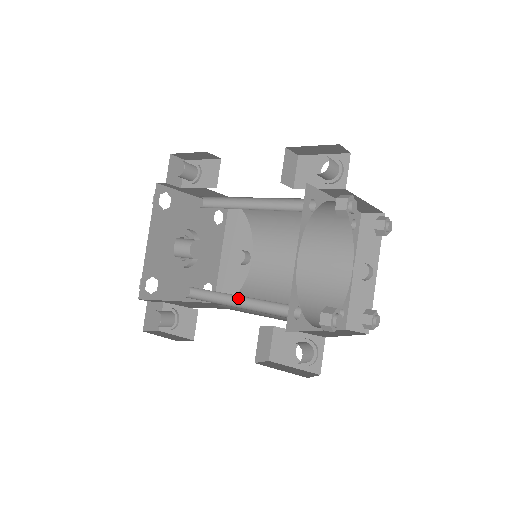
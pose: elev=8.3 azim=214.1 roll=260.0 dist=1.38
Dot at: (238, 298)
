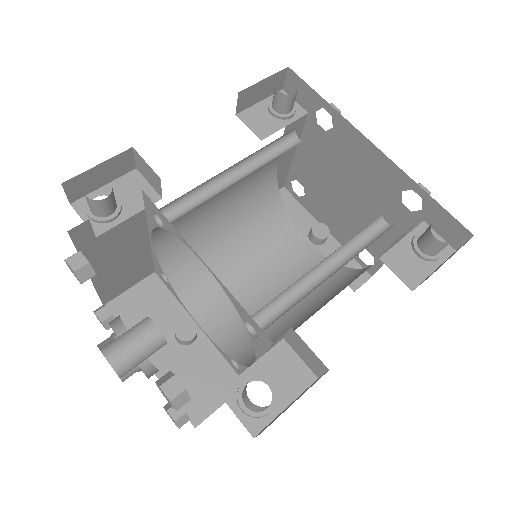
Dot at: (318, 271)
